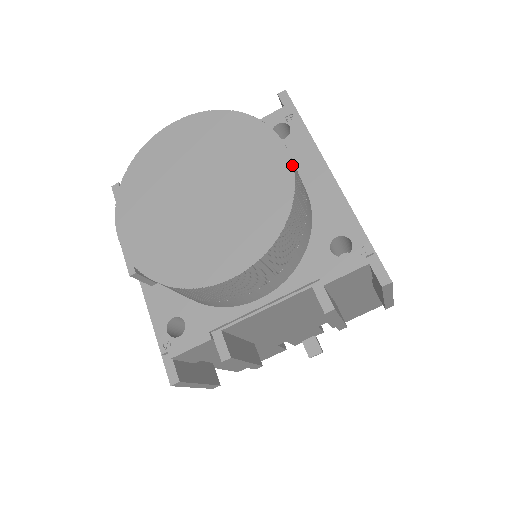
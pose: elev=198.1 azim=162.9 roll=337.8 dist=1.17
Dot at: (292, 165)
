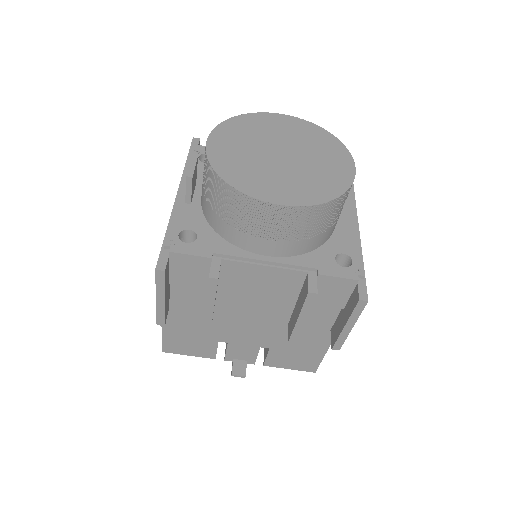
Dot at: occluded
